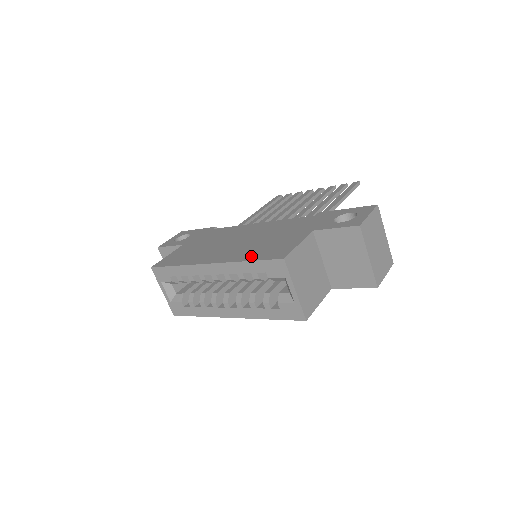
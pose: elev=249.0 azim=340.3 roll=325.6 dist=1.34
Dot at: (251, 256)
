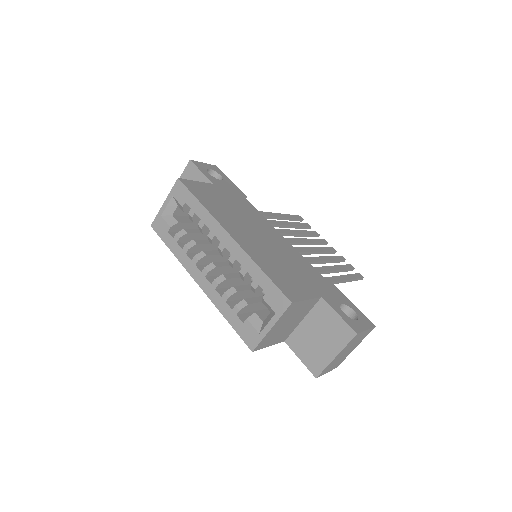
Dot at: (267, 268)
